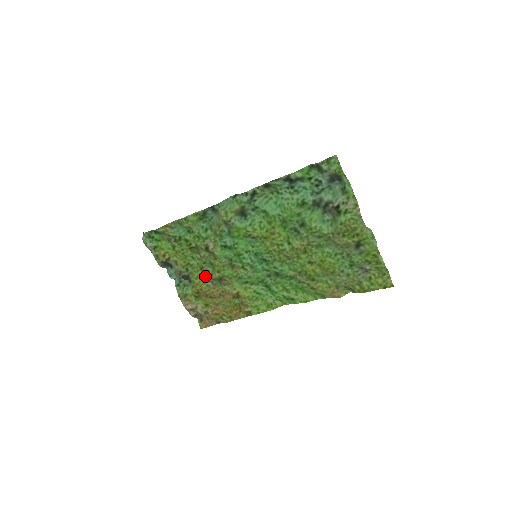
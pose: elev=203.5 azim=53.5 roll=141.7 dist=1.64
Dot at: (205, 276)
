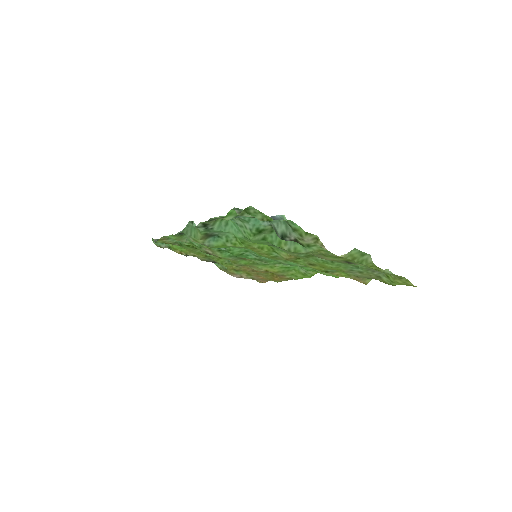
Dot at: (228, 261)
